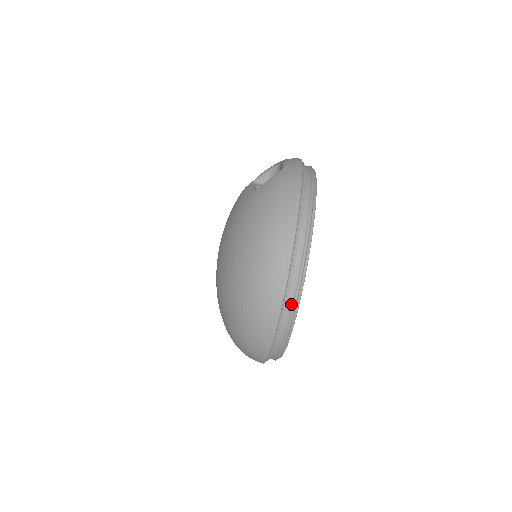
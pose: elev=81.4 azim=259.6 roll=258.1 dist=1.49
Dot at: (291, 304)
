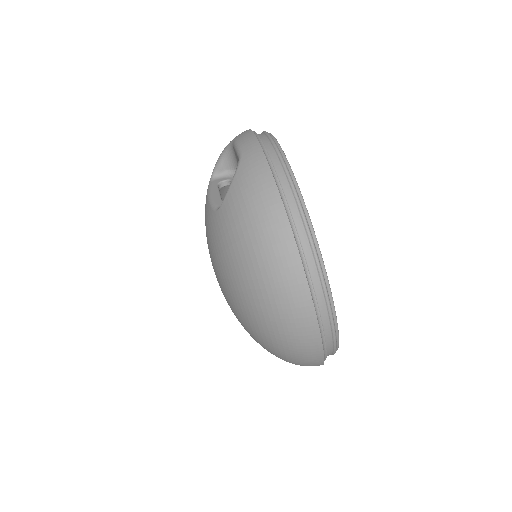
Dot at: (326, 313)
